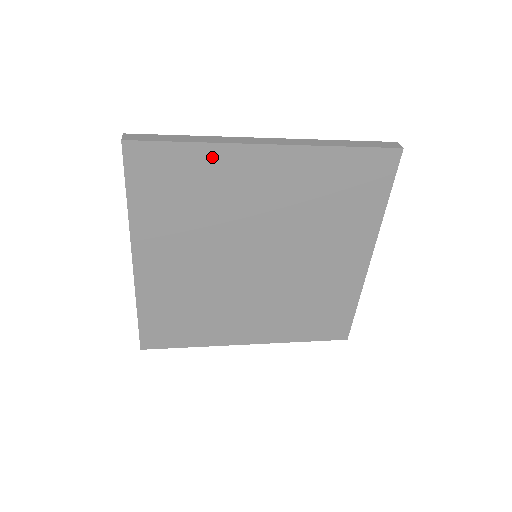
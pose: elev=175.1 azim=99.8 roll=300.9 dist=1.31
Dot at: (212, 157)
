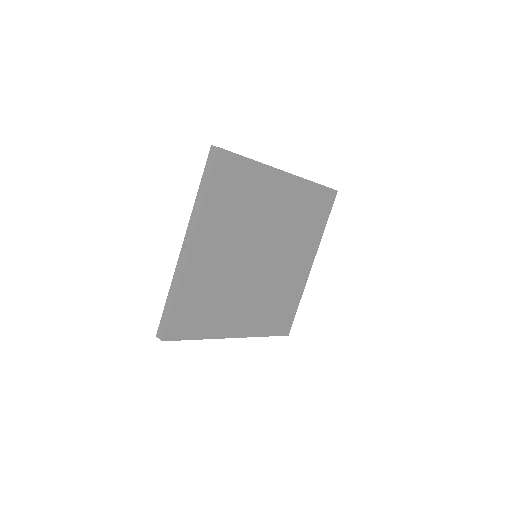
Dot at: (259, 173)
